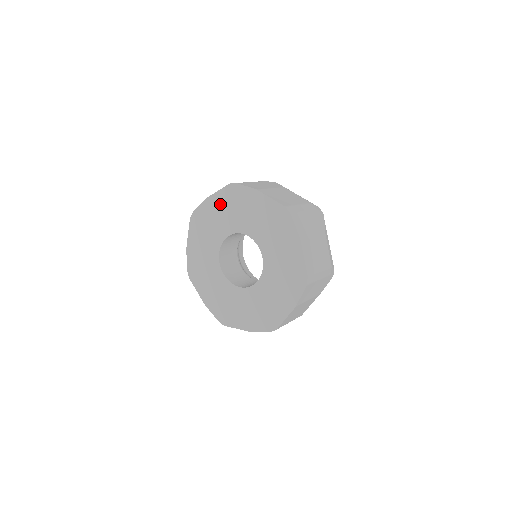
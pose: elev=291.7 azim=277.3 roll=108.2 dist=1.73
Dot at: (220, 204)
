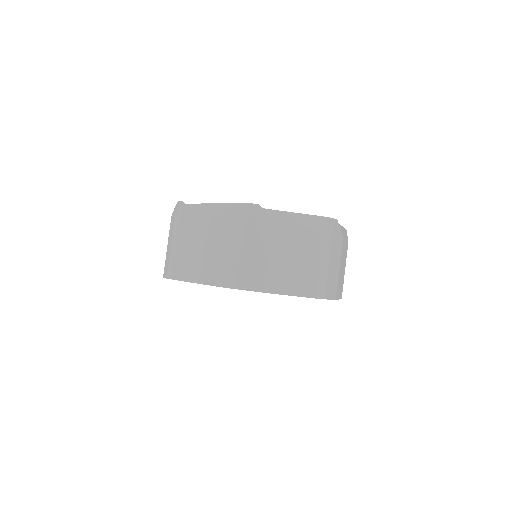
Dot at: occluded
